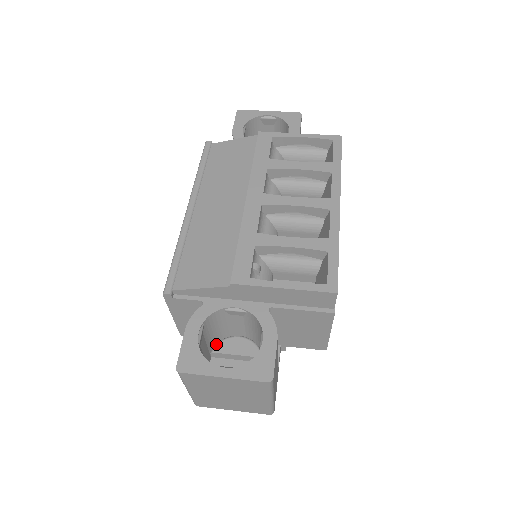
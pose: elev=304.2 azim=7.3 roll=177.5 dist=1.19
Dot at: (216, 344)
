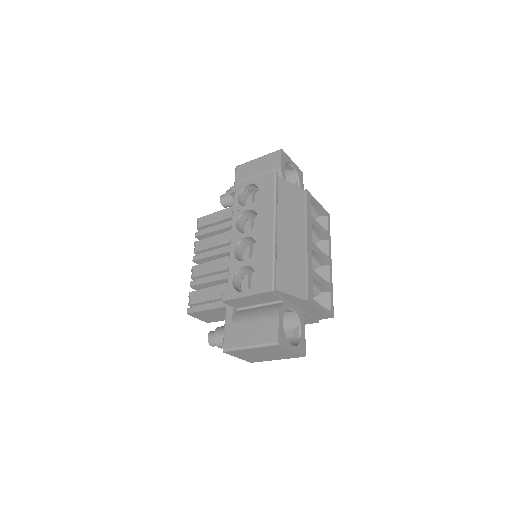
Dot at: occluded
